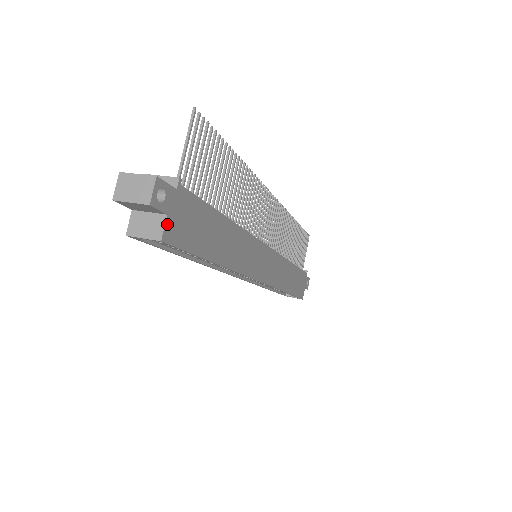
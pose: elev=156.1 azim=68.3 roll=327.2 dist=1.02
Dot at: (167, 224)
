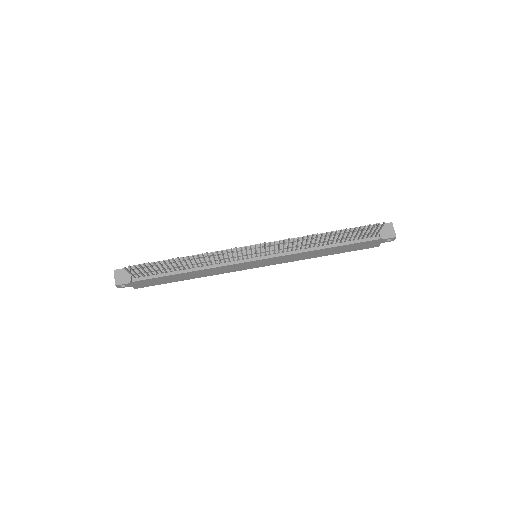
Dot at: (134, 287)
